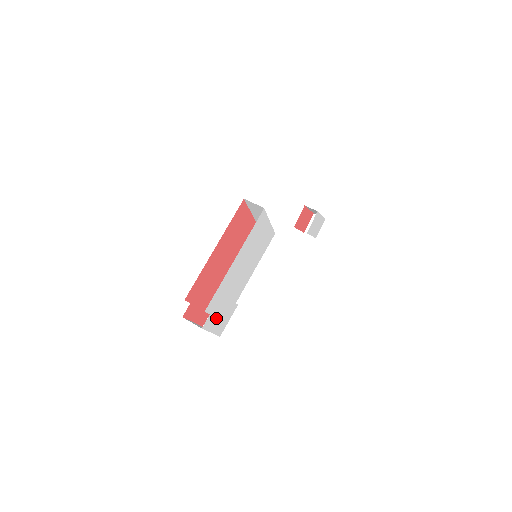
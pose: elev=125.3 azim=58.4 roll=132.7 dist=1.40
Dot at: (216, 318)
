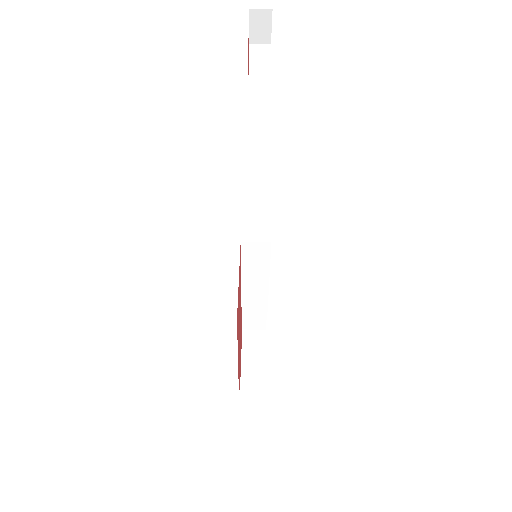
Dot at: occluded
